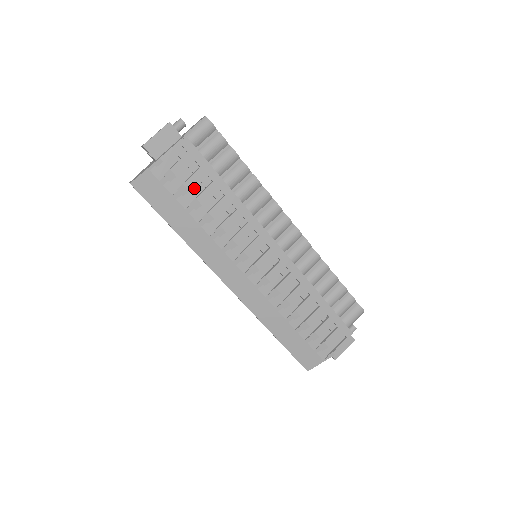
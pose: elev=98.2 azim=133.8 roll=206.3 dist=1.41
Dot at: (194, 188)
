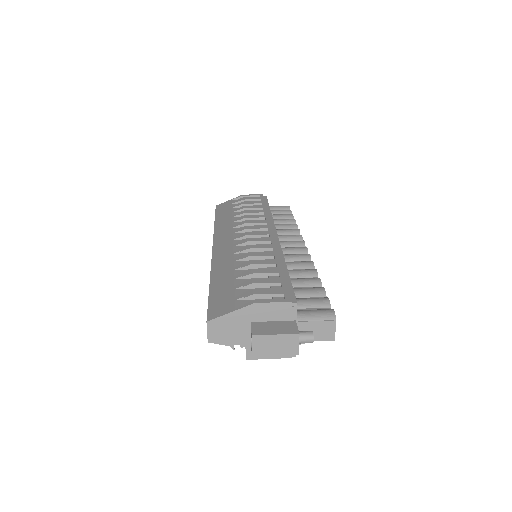
Dot at: occluded
